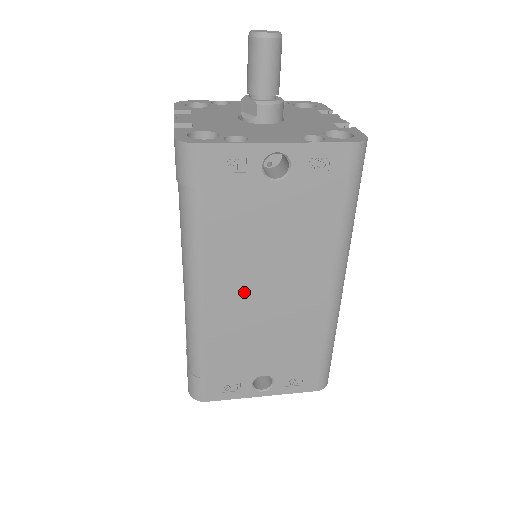
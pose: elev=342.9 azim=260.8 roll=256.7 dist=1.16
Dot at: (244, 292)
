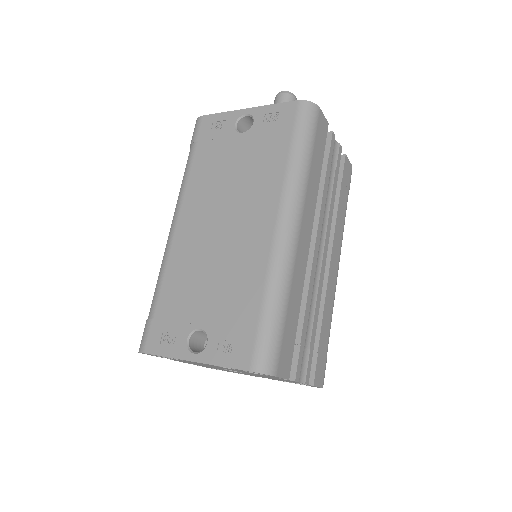
Dot at: (204, 224)
